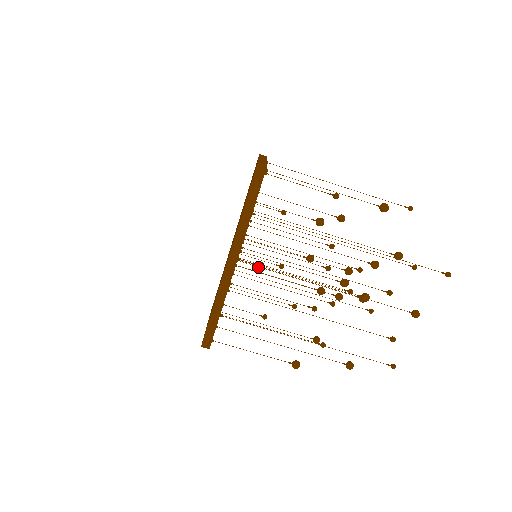
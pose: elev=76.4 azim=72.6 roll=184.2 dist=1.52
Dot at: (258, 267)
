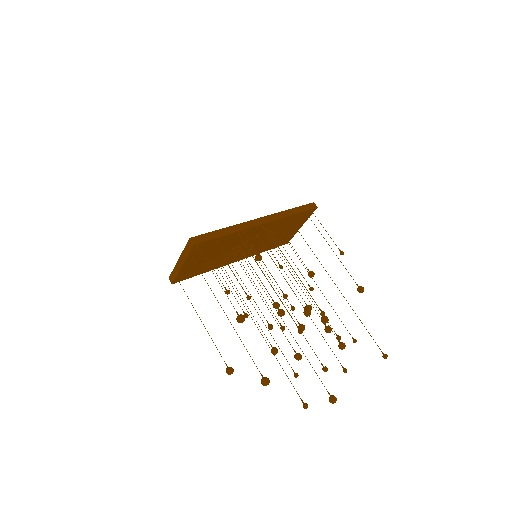
Dot at: occluded
